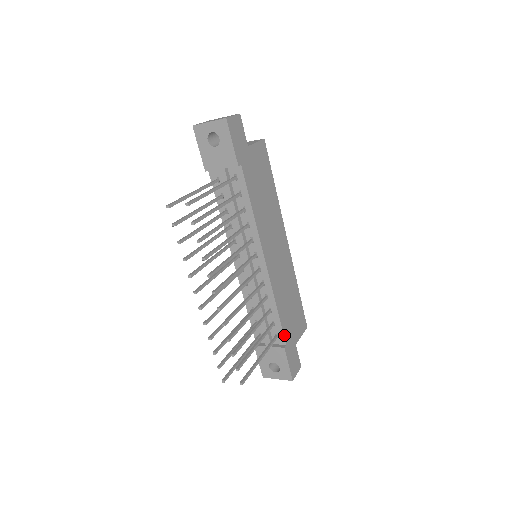
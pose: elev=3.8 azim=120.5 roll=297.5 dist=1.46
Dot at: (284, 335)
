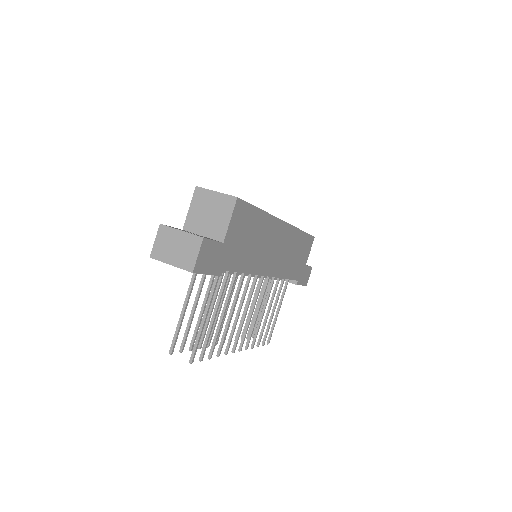
Dot at: (295, 279)
